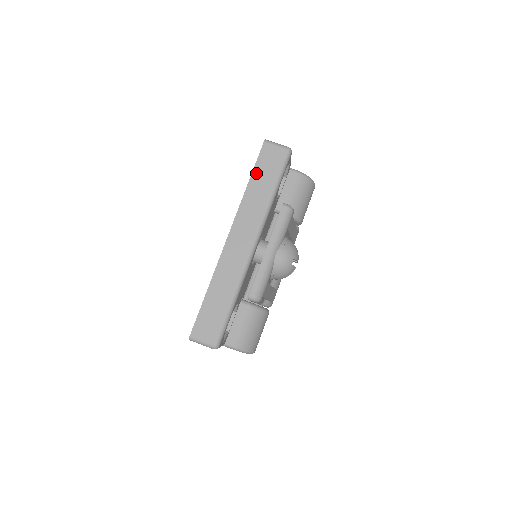
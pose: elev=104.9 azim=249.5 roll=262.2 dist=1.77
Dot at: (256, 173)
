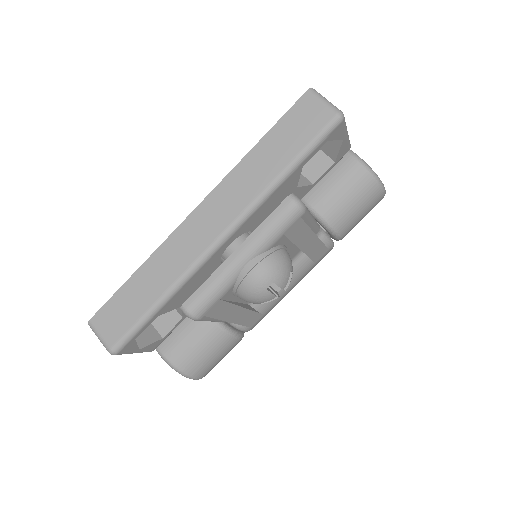
Dot at: (274, 133)
